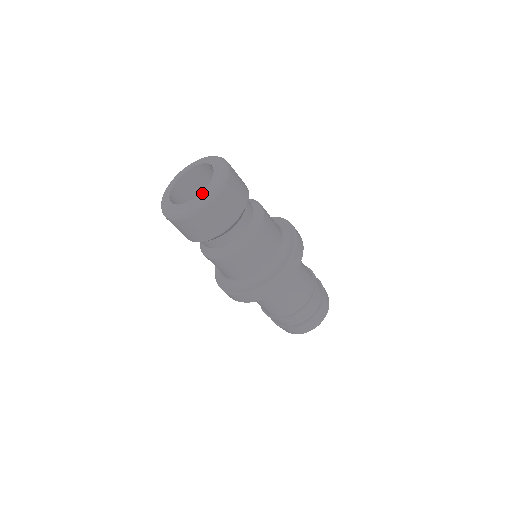
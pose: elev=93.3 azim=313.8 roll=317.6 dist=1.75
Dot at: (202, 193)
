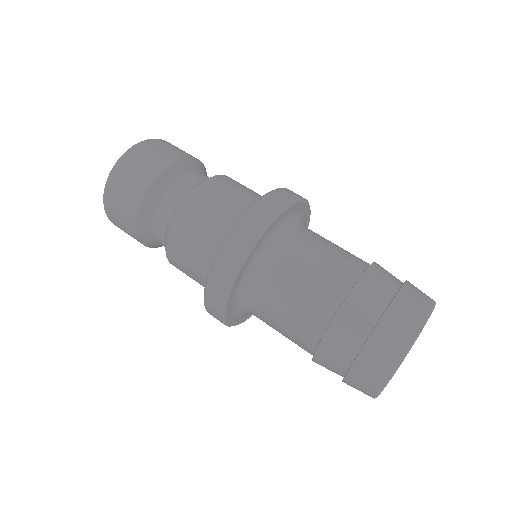
Dot at: occluded
